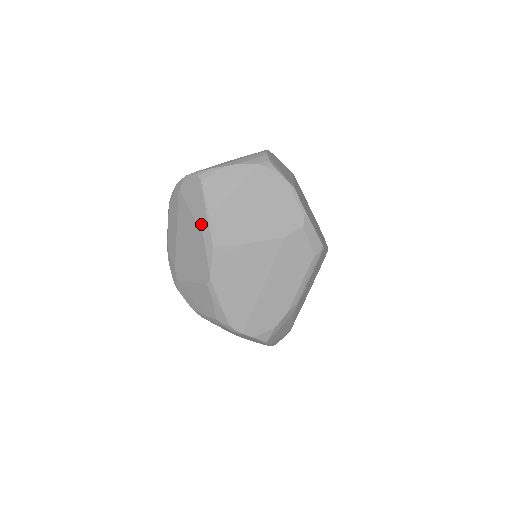
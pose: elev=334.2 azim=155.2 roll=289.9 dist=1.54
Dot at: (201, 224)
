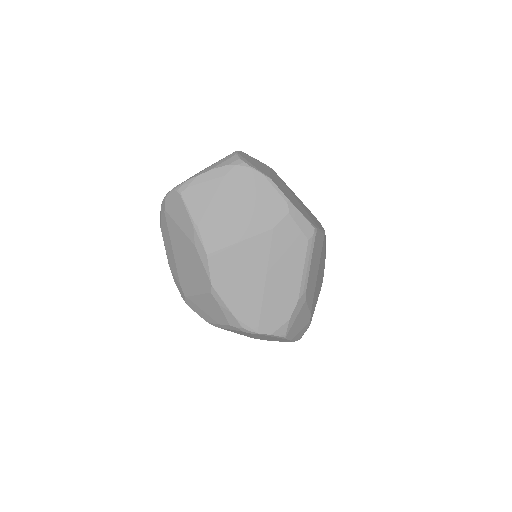
Dot at: (190, 235)
